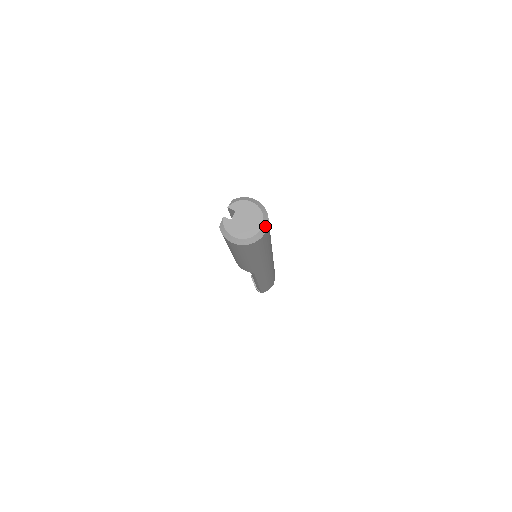
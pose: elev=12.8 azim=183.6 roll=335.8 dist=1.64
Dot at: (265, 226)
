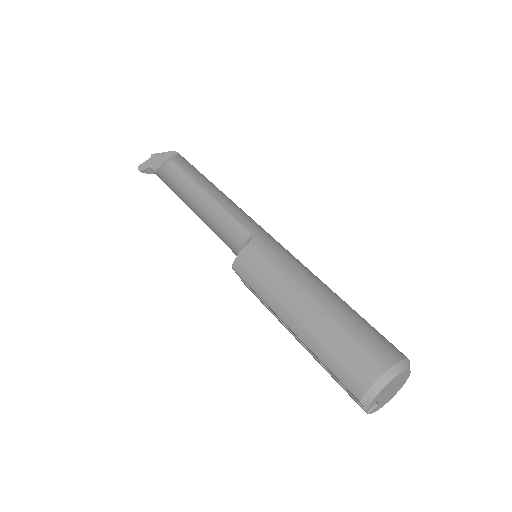
Dot at: (409, 365)
